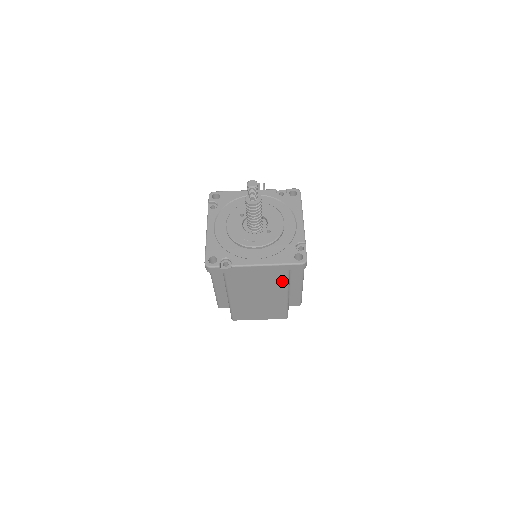
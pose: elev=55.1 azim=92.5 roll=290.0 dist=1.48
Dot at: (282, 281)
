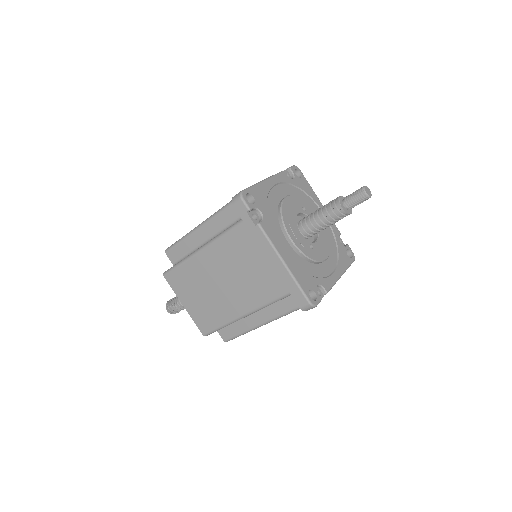
Dot at: (267, 296)
